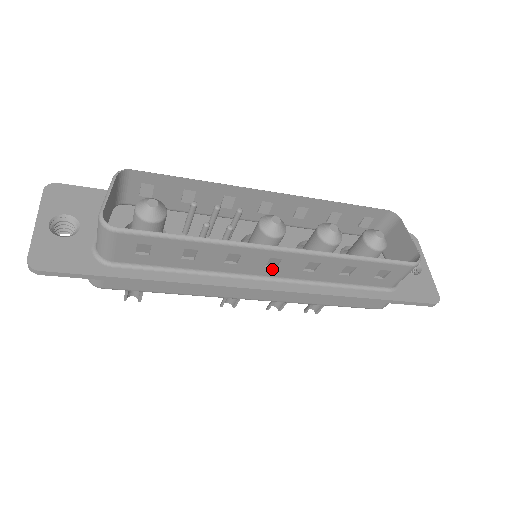
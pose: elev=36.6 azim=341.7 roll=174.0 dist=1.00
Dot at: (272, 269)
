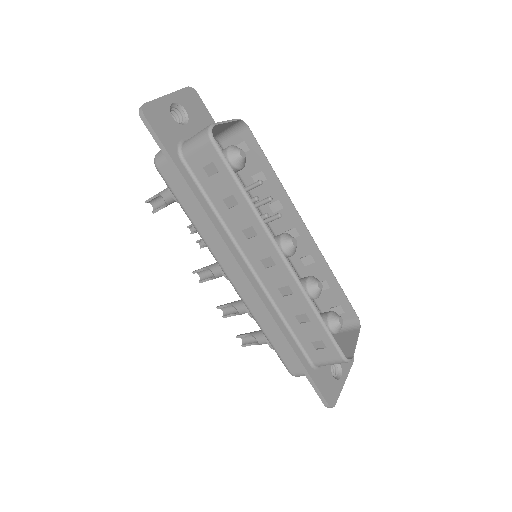
Dot at: (263, 267)
